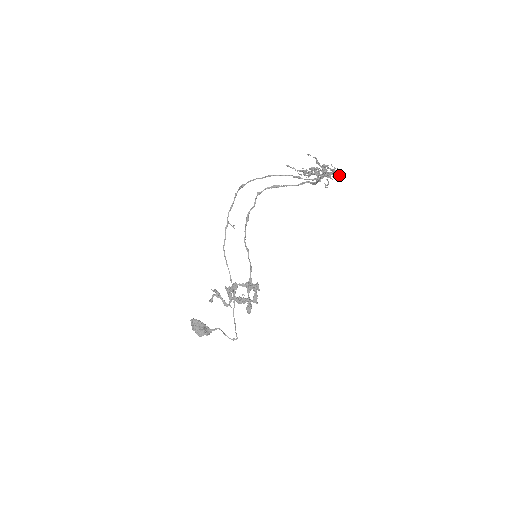
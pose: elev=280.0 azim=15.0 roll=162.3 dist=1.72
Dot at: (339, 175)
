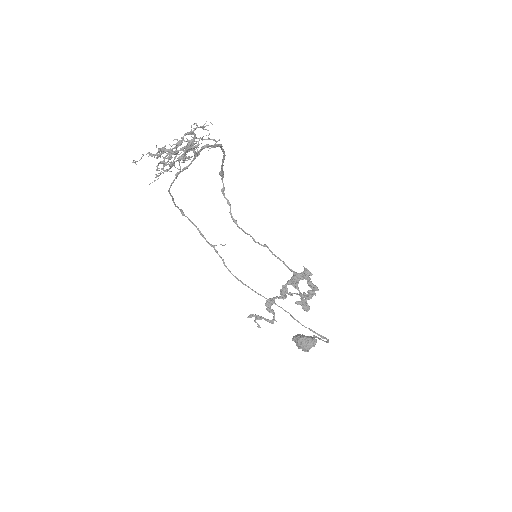
Dot at: (210, 122)
